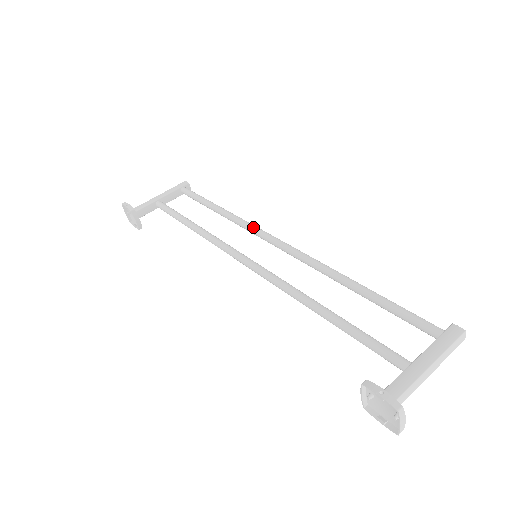
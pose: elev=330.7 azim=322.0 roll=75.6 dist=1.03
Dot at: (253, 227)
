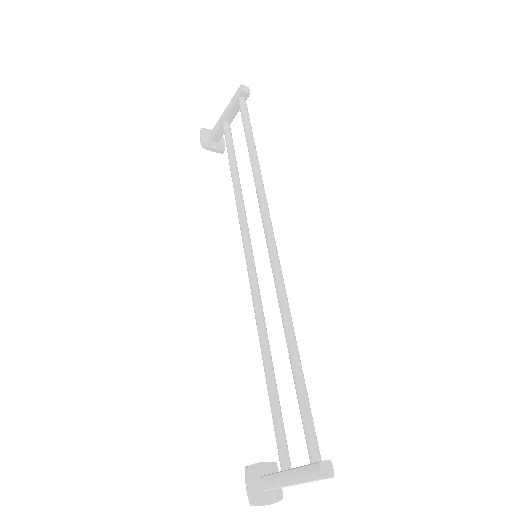
Dot at: (260, 209)
